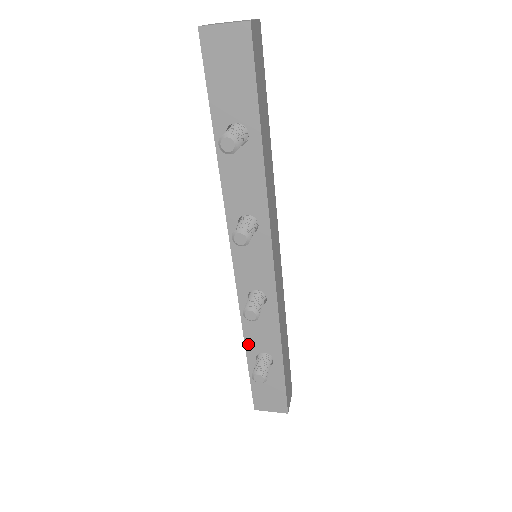
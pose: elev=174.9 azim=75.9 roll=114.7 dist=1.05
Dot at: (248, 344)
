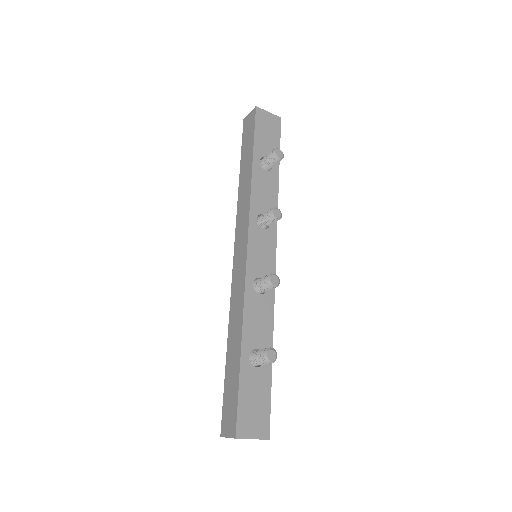
Dot at: (245, 337)
